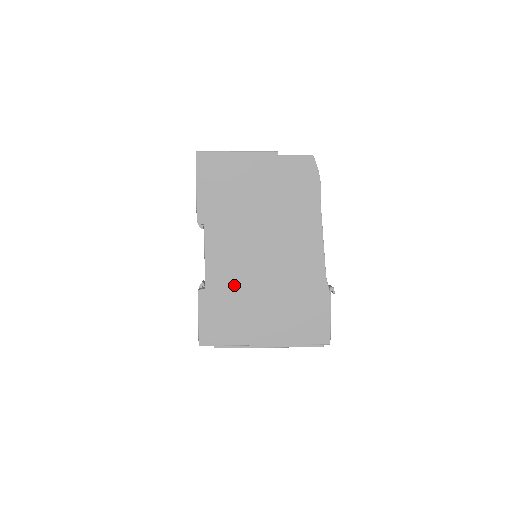
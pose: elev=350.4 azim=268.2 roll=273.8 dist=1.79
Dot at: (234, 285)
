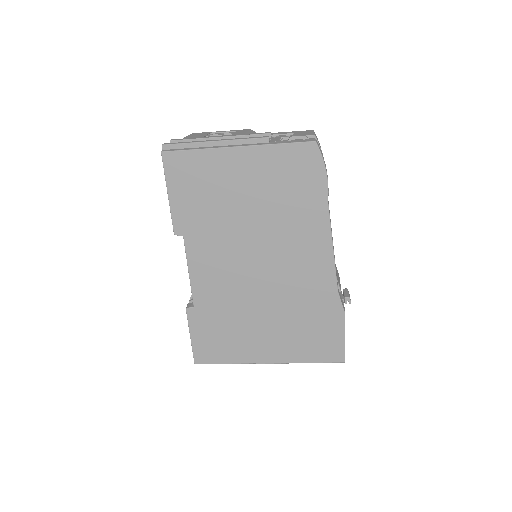
Dot at: (227, 302)
